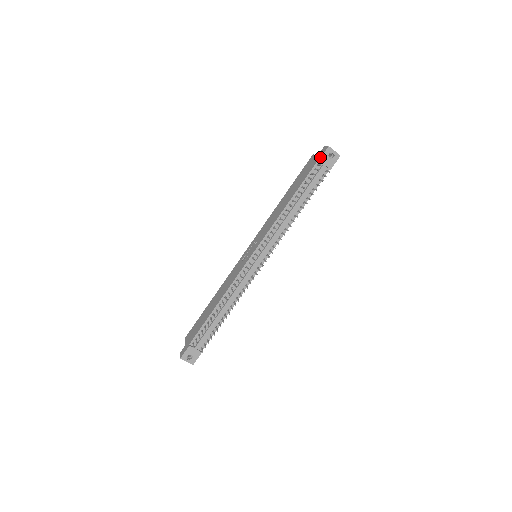
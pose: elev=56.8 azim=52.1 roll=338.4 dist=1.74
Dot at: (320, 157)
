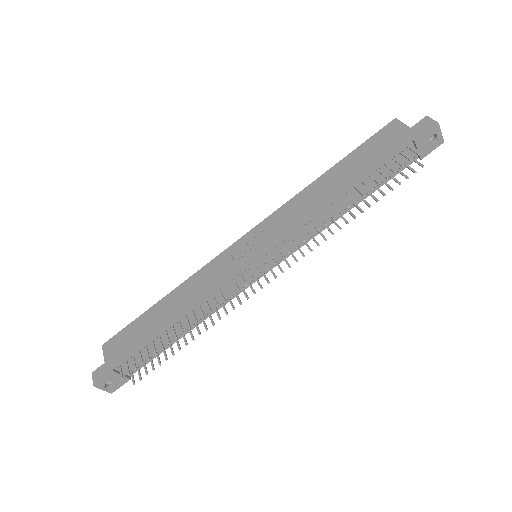
Dot at: (418, 136)
